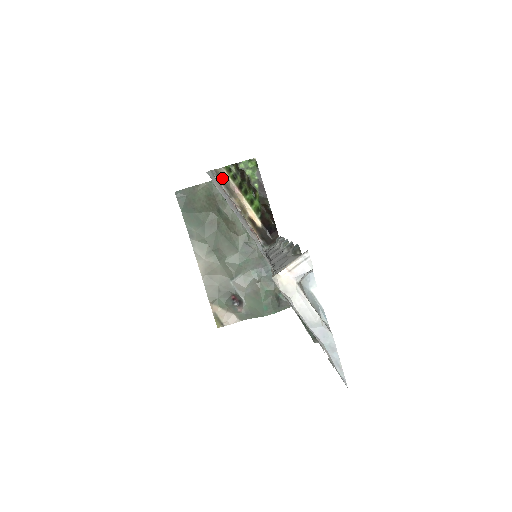
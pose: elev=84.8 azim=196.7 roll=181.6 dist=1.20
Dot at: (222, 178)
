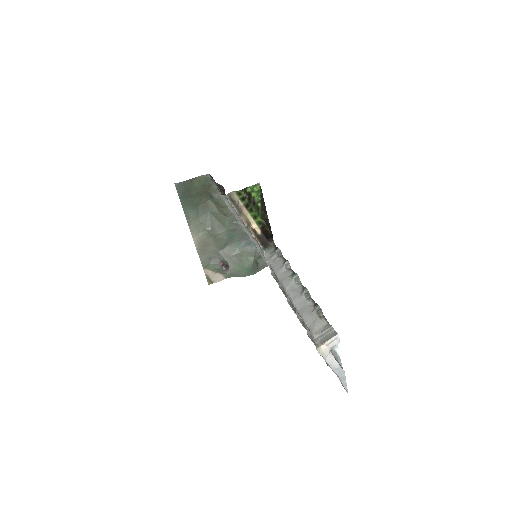
Dot at: (233, 200)
